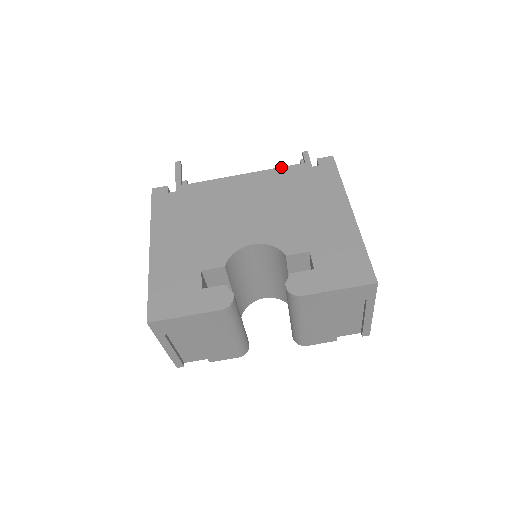
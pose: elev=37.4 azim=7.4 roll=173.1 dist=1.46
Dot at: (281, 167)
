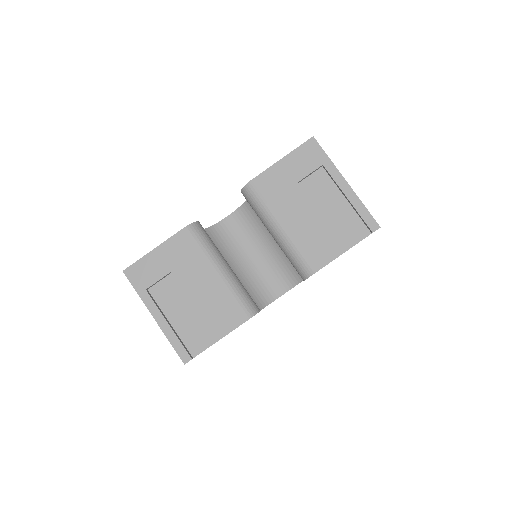
Dot at: occluded
